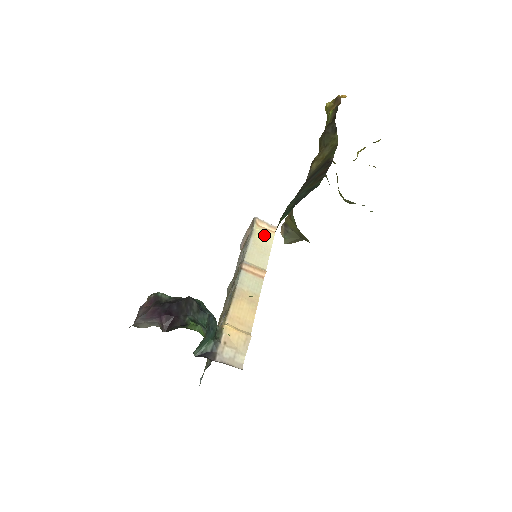
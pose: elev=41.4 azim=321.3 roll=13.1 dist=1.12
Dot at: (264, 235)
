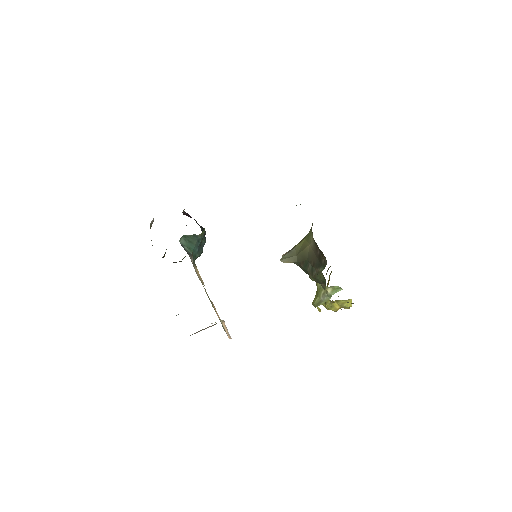
Dot at: occluded
